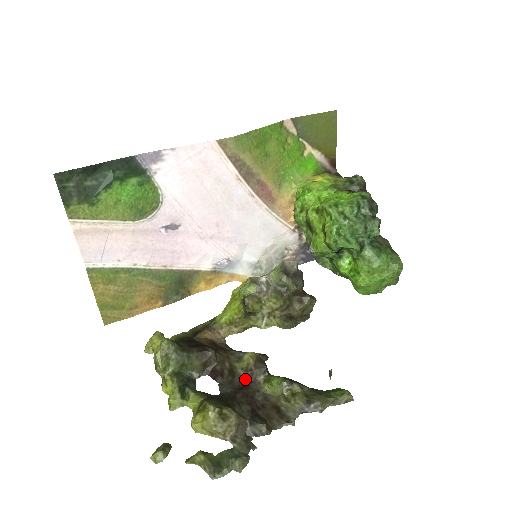
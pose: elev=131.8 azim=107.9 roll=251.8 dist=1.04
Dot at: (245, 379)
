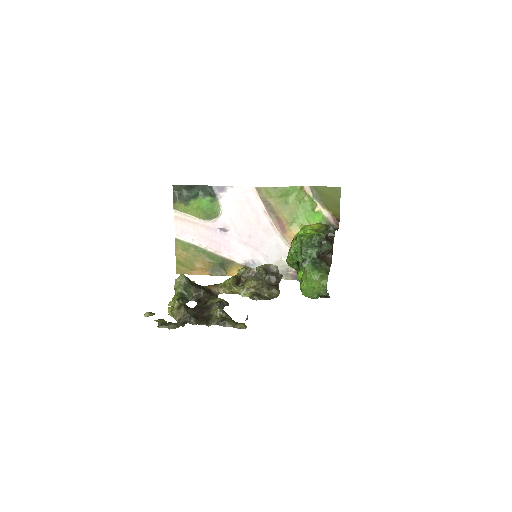
Dot at: (208, 306)
